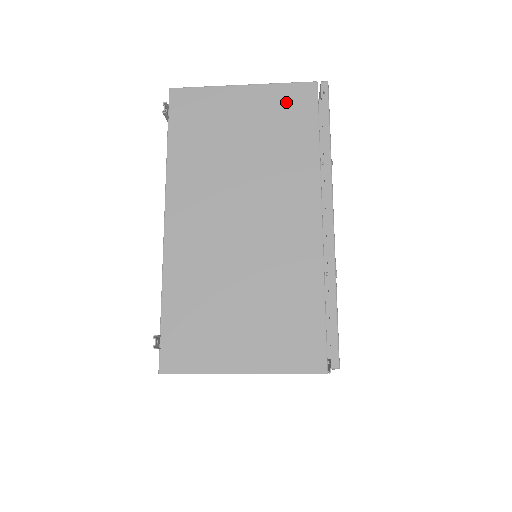
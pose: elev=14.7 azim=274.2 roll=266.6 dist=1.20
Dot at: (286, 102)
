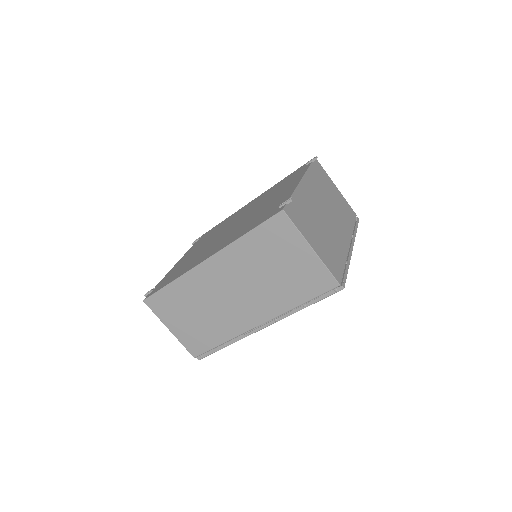
Dot at: (347, 207)
